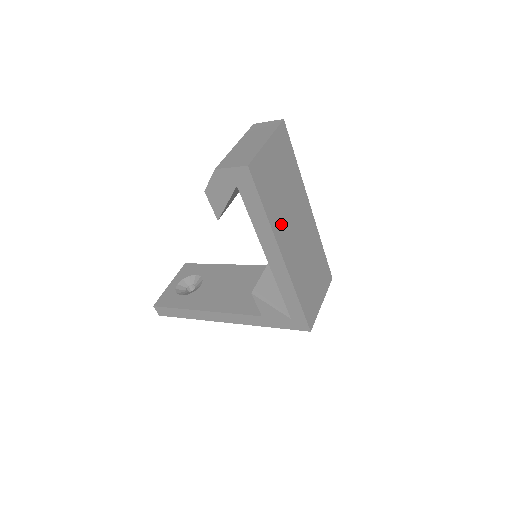
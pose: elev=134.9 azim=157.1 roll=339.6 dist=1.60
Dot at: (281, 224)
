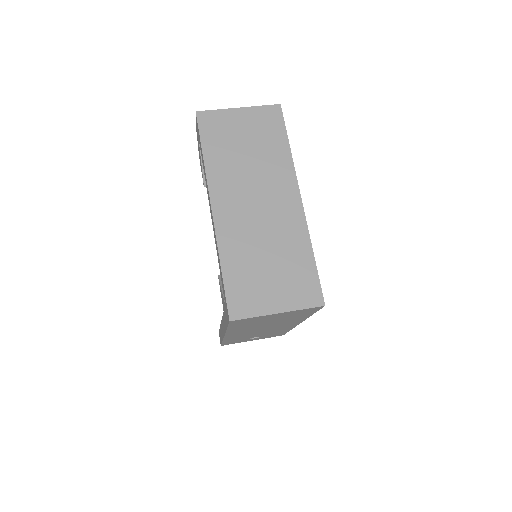
Dot at: (226, 178)
